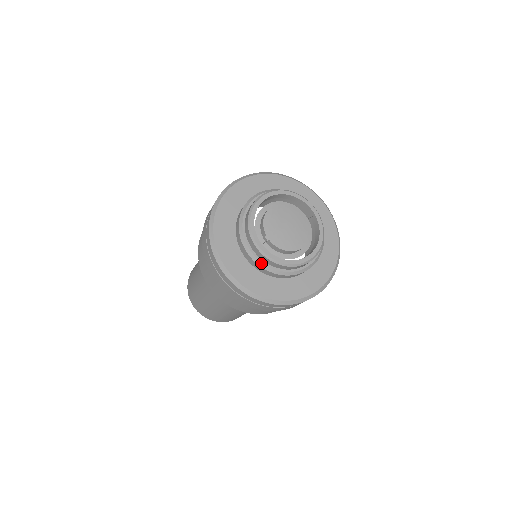
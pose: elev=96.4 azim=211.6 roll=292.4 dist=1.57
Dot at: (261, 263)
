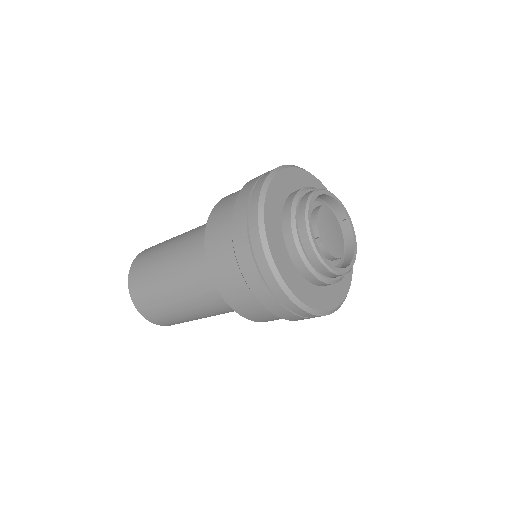
Dot at: (311, 267)
